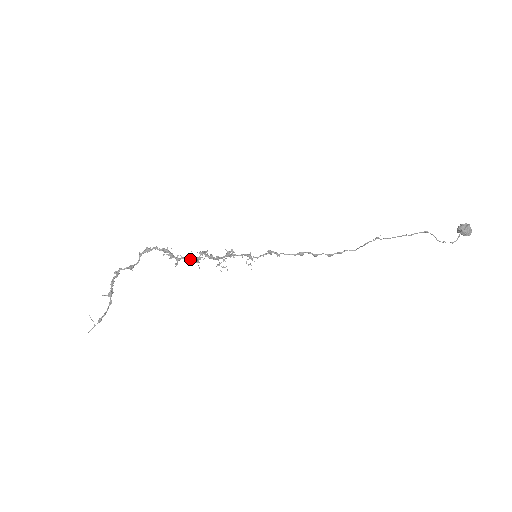
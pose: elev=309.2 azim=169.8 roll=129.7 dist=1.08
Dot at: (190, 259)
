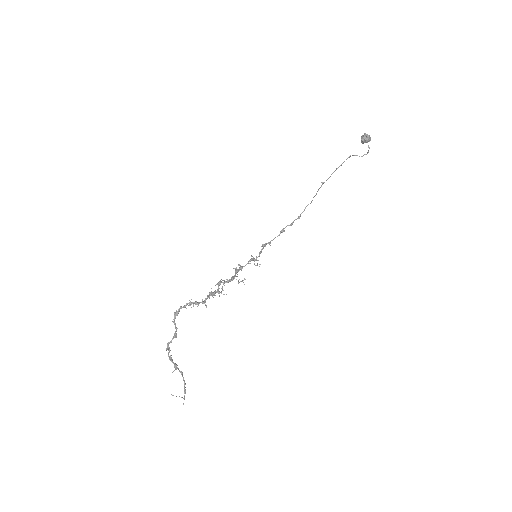
Dot at: (214, 295)
